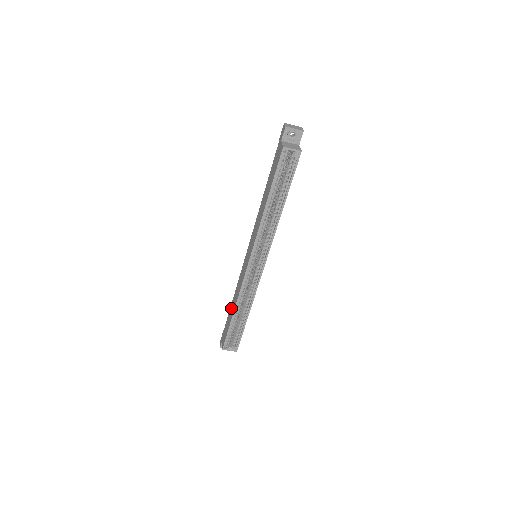
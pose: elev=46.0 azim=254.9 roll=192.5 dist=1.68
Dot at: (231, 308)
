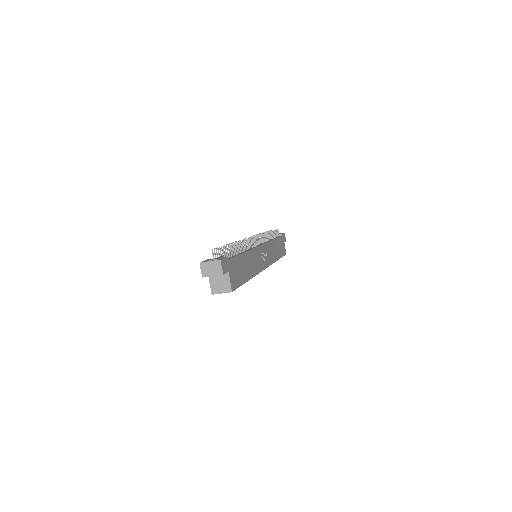
Dot at: occluded
